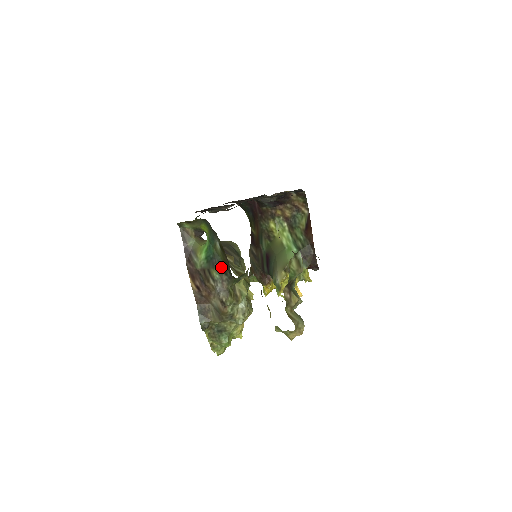
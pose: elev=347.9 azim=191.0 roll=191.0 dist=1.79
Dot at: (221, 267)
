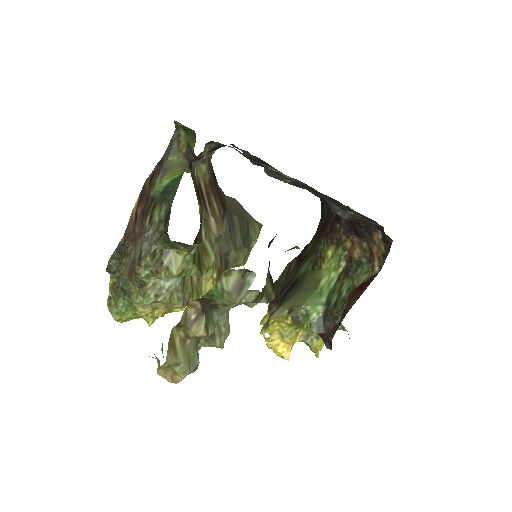
Dot at: (167, 210)
